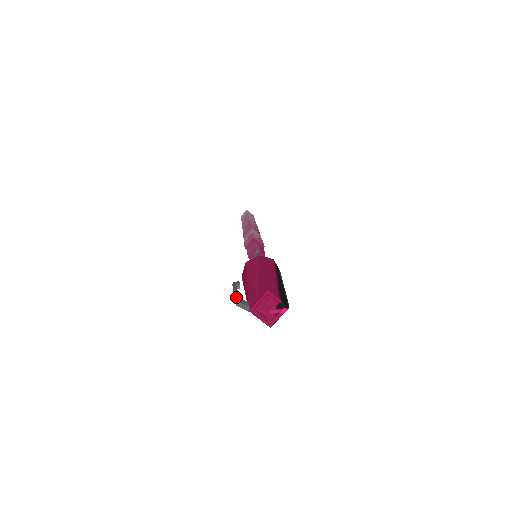
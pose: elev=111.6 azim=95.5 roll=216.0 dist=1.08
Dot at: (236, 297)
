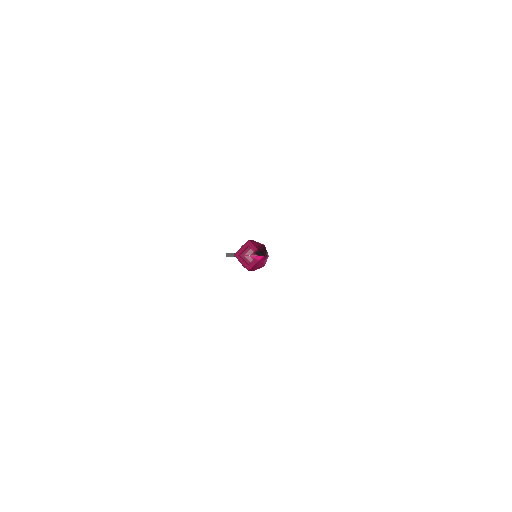
Dot at: occluded
